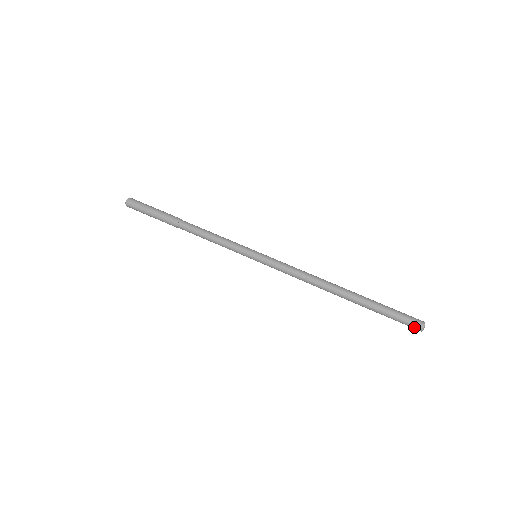
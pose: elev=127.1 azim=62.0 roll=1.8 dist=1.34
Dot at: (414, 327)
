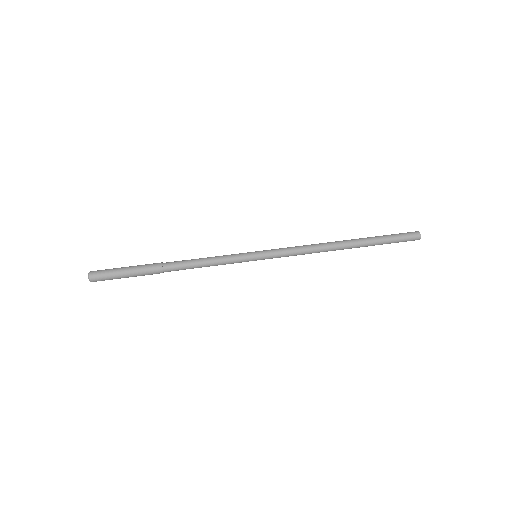
Dot at: (414, 239)
